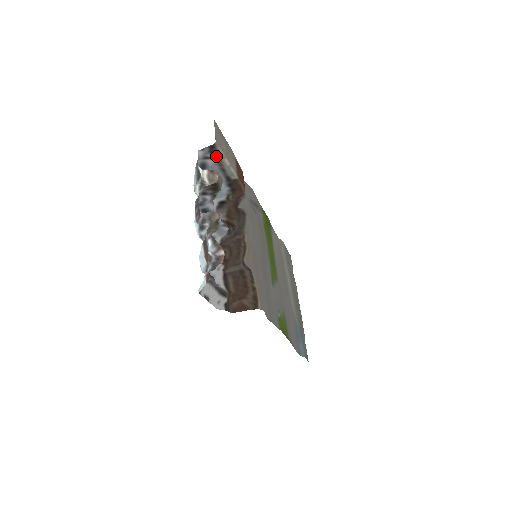
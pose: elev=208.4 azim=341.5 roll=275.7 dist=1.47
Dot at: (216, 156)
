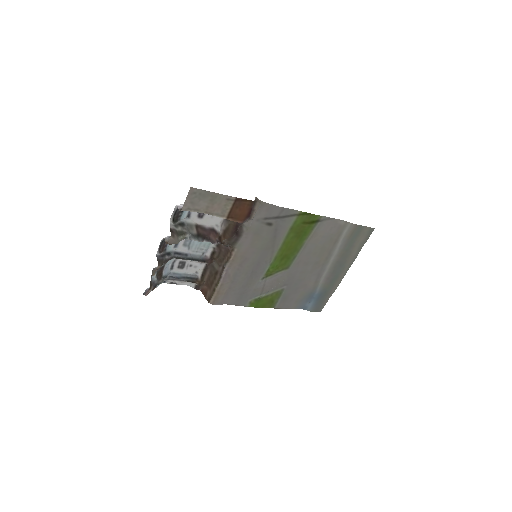
Dot at: occluded
